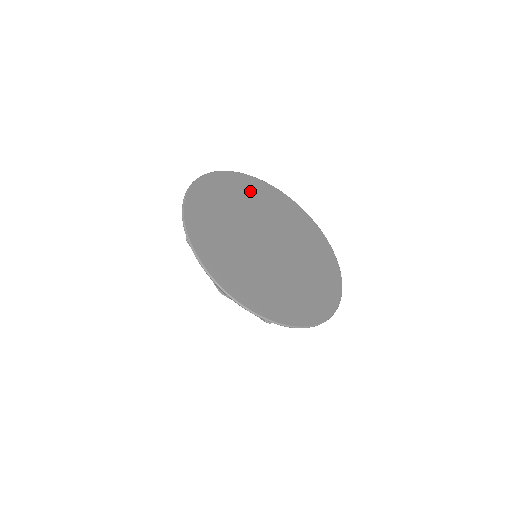
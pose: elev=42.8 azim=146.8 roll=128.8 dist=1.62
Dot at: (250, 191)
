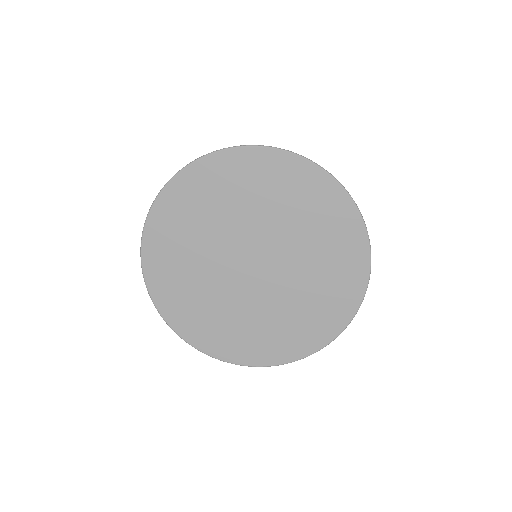
Dot at: (216, 189)
